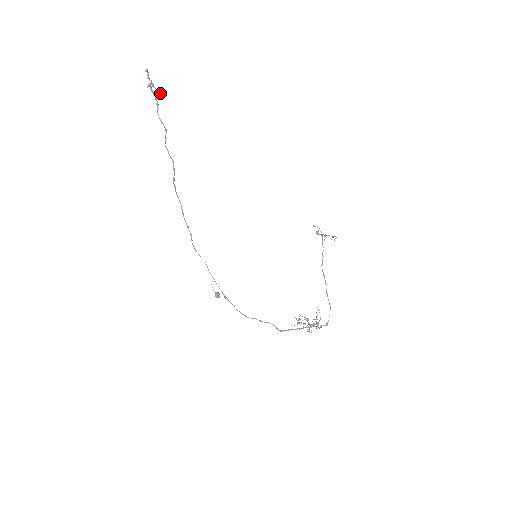
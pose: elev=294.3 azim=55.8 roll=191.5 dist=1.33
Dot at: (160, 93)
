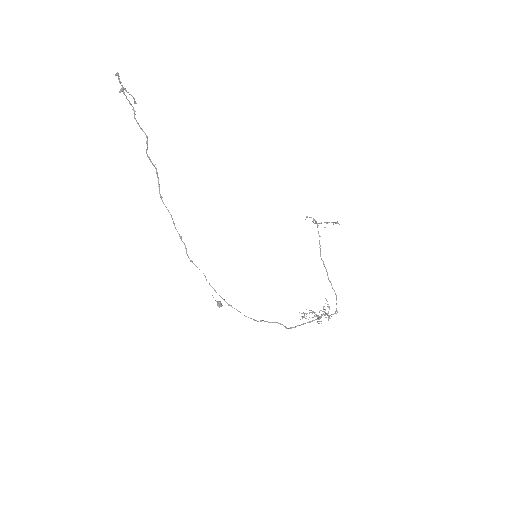
Dot at: (133, 98)
